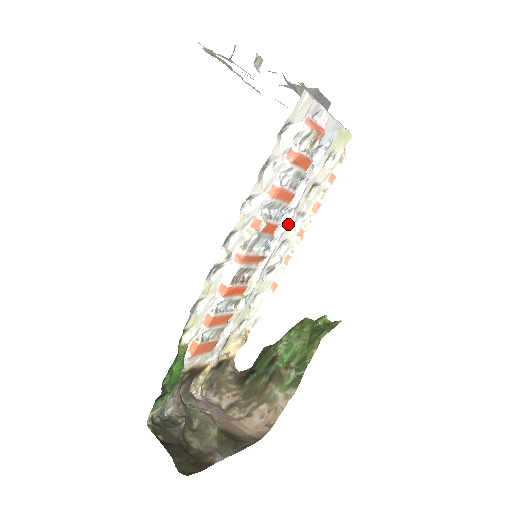
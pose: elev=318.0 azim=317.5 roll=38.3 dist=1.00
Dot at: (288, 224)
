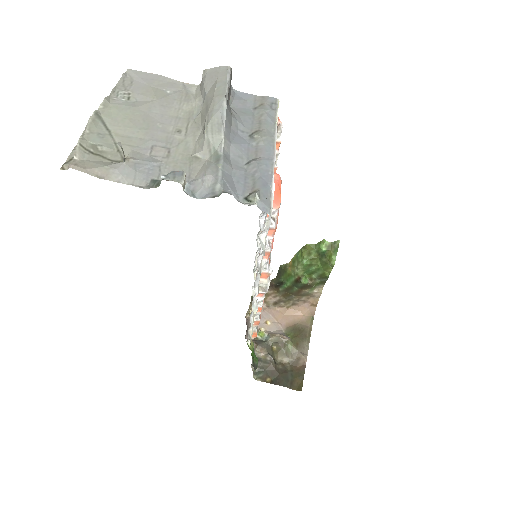
Dot at: occluded
